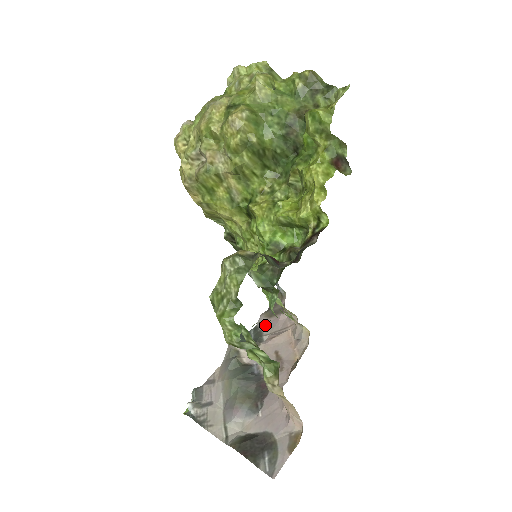
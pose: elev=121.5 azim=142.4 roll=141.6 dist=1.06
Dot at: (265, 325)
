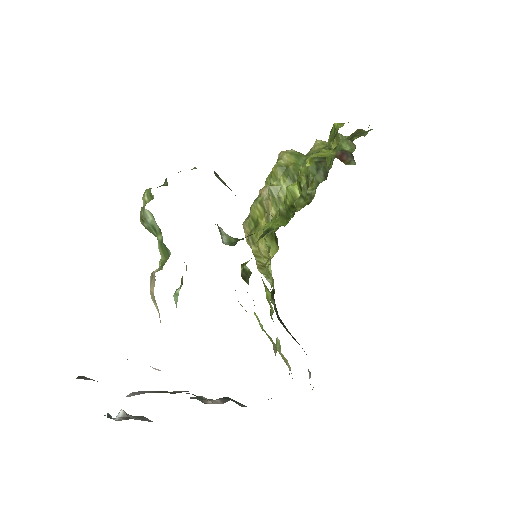
Dot at: occluded
